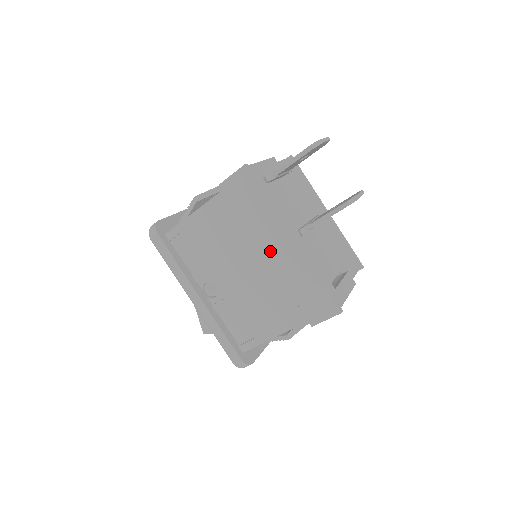
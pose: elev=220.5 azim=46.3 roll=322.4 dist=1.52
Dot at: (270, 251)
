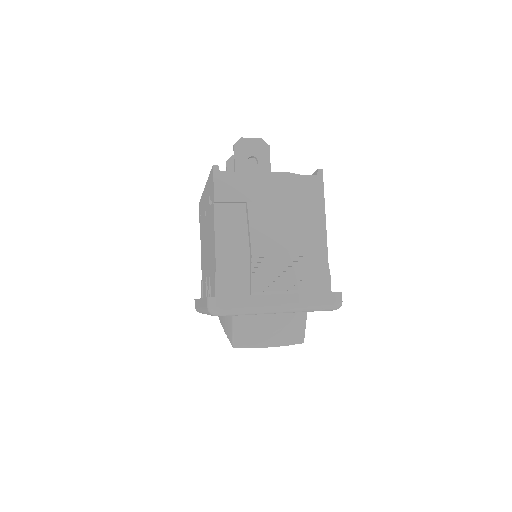
Dot at: (205, 212)
